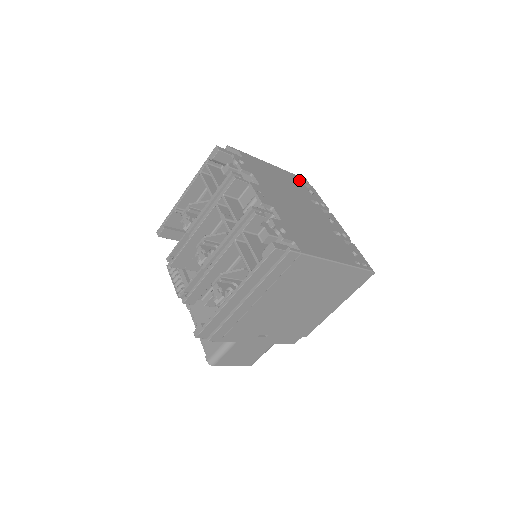
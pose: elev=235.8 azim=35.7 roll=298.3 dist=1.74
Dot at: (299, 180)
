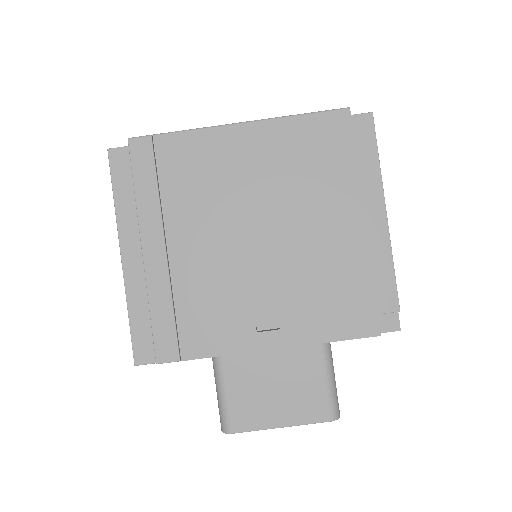
Dot at: occluded
